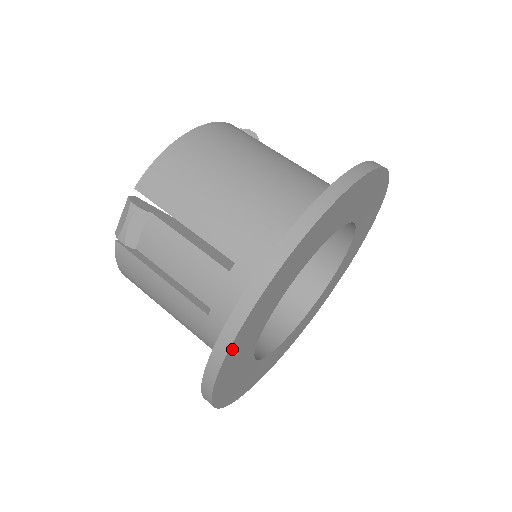
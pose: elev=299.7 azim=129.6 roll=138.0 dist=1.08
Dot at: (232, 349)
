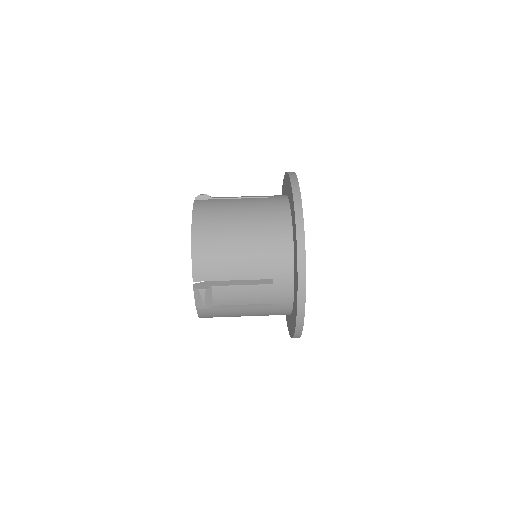
Dot at: occluded
